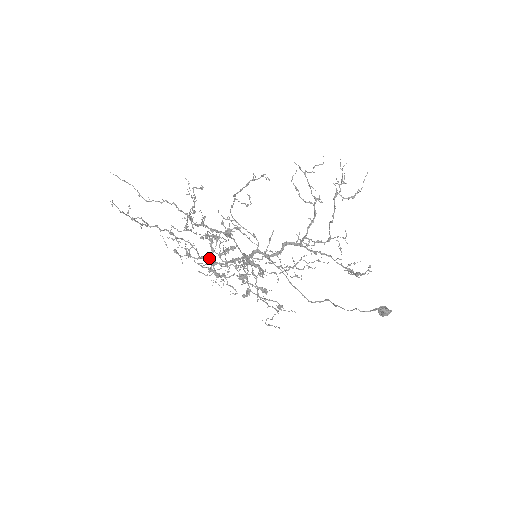
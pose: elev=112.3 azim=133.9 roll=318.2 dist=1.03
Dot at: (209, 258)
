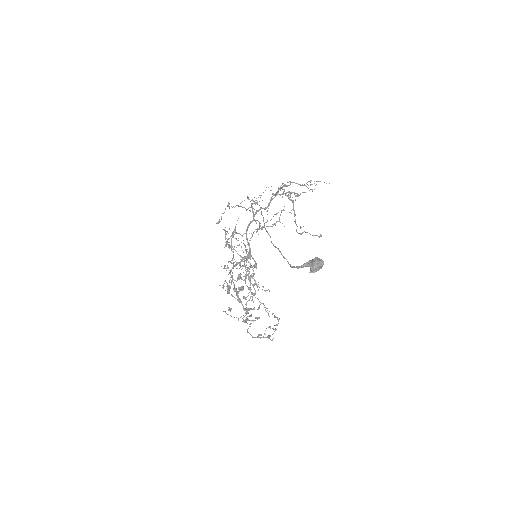
Dot at: (236, 292)
